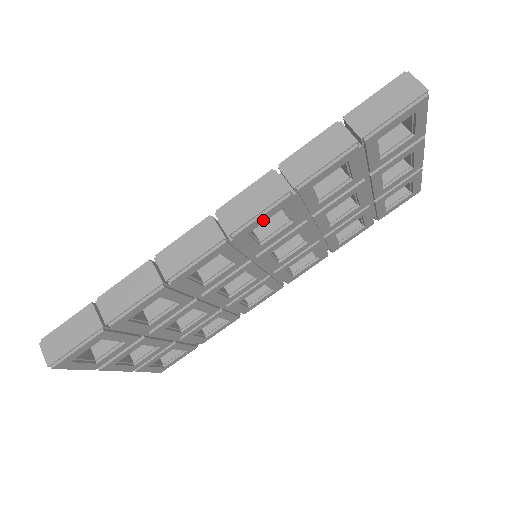
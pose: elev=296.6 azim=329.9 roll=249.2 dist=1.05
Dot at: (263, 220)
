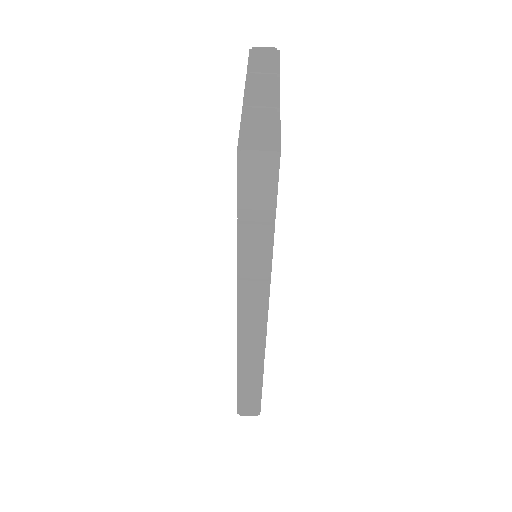
Dot at: occluded
